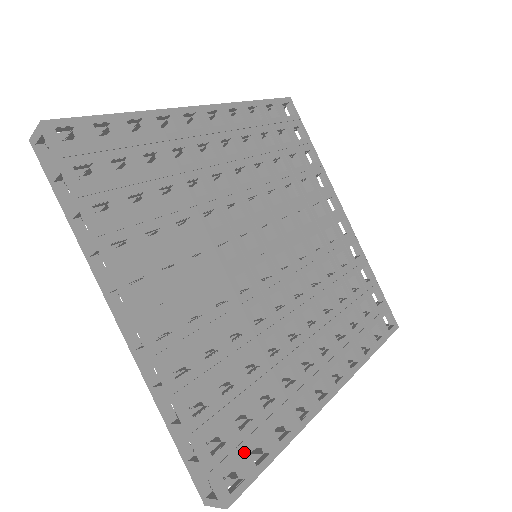
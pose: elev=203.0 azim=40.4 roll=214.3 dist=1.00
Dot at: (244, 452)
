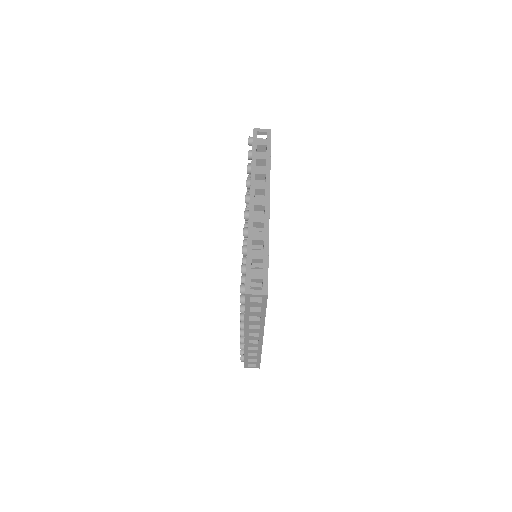
Dot at: occluded
